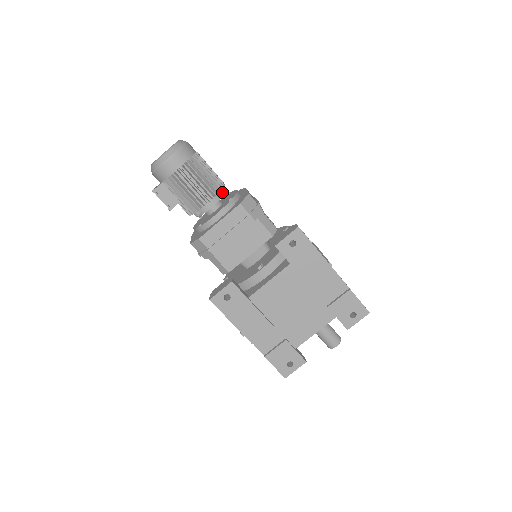
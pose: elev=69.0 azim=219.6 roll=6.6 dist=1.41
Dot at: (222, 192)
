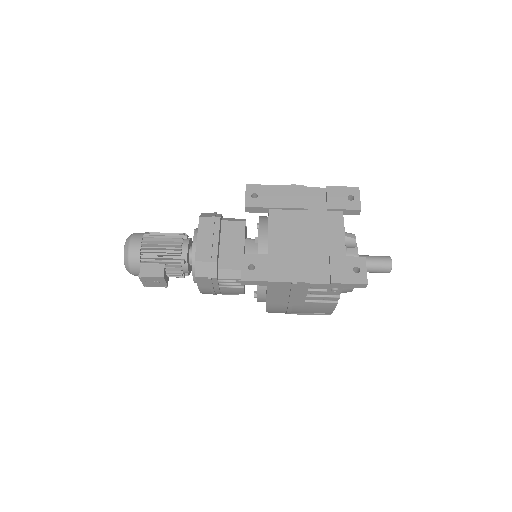
Dot at: occluded
